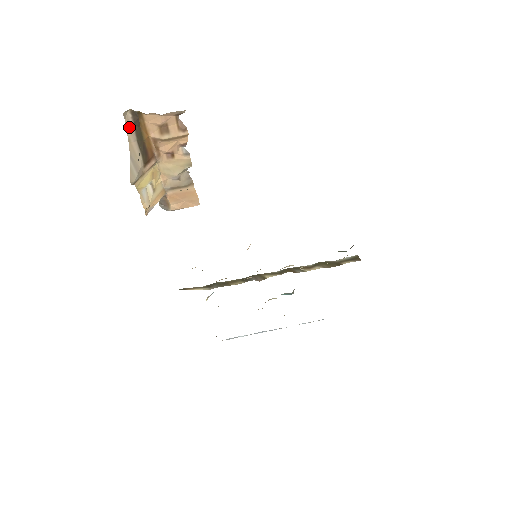
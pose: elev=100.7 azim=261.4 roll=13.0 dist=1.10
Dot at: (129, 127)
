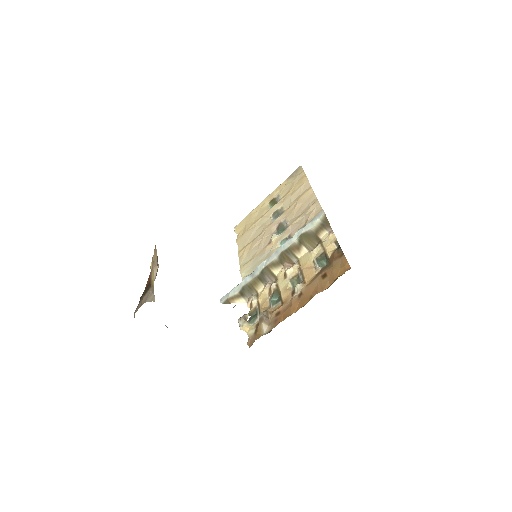
Dot at: (138, 308)
